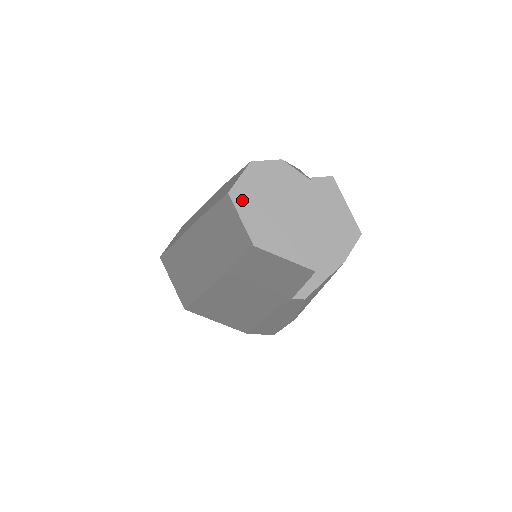
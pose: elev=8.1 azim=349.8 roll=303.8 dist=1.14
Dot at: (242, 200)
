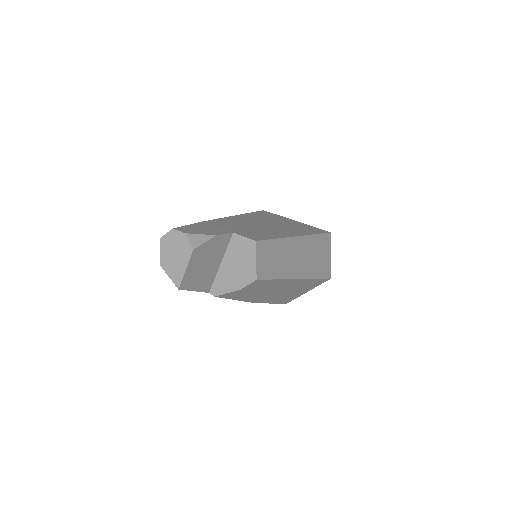
Dot at: (163, 244)
